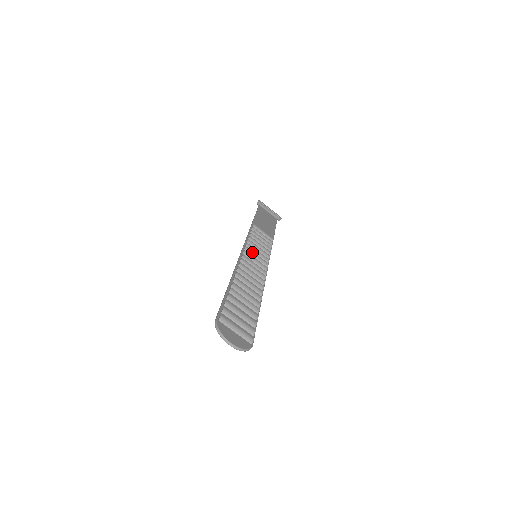
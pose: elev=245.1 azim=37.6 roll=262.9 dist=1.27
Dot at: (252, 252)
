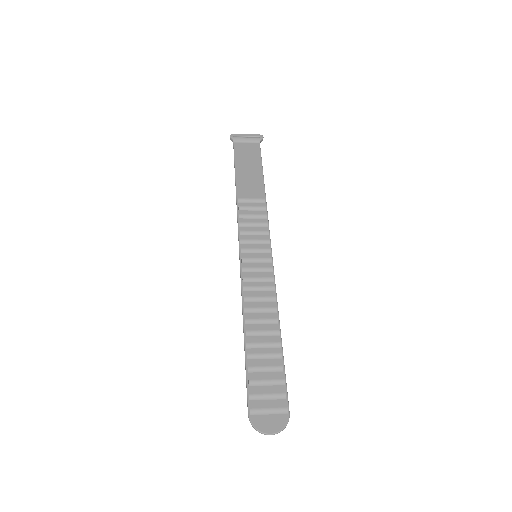
Dot at: (250, 259)
